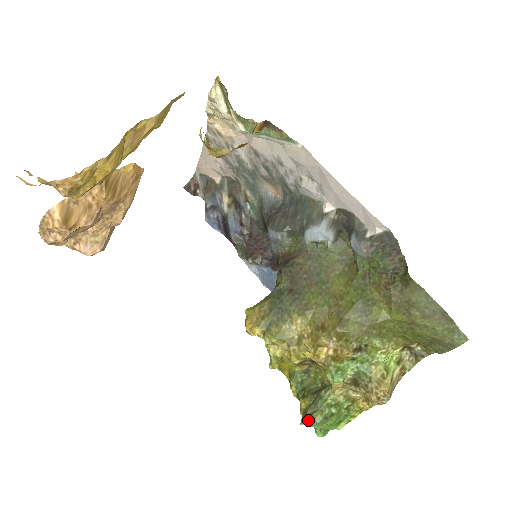
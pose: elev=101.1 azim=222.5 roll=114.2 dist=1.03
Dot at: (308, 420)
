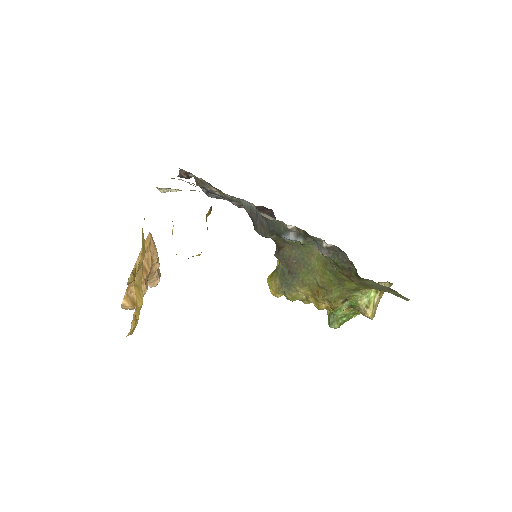
Dot at: (331, 327)
